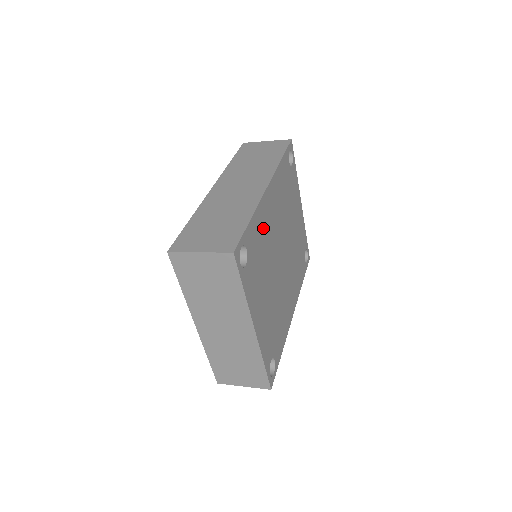
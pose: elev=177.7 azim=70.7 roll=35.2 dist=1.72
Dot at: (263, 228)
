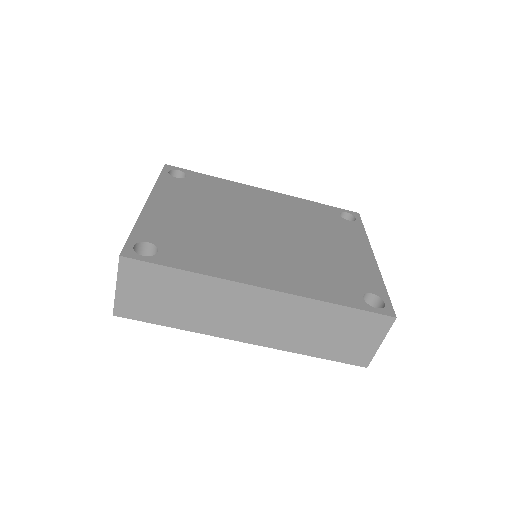
Dot at: (231, 192)
